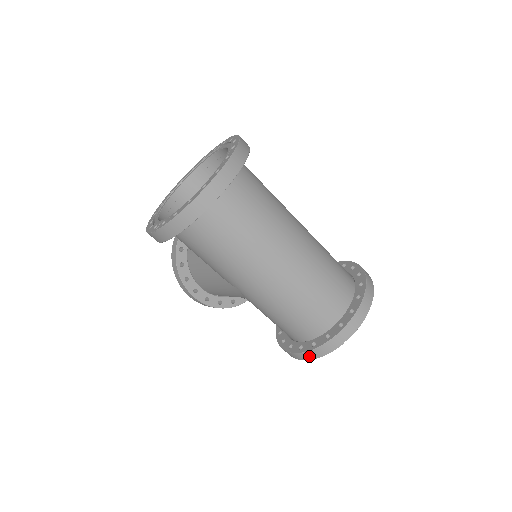
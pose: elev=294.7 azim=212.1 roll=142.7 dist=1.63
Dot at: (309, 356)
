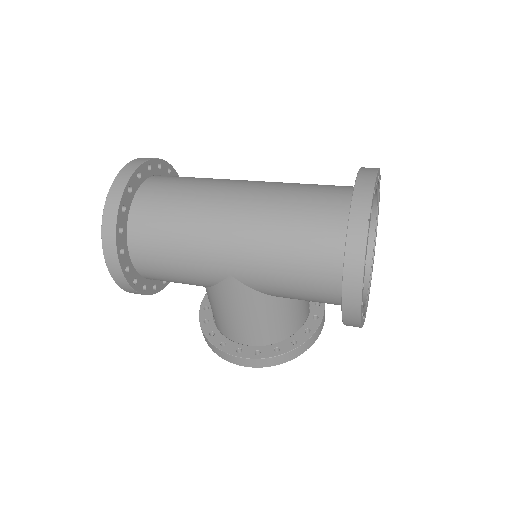
Dot at: (353, 279)
